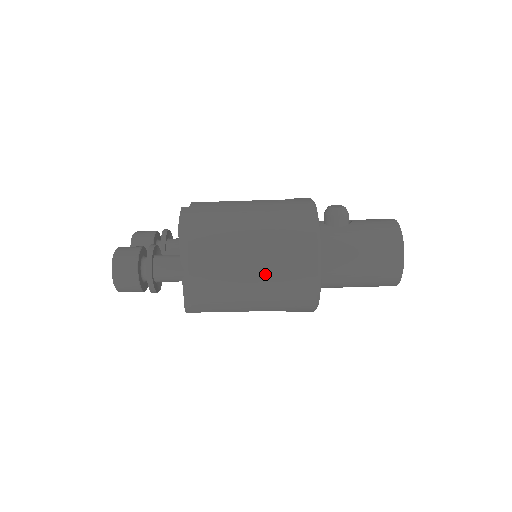
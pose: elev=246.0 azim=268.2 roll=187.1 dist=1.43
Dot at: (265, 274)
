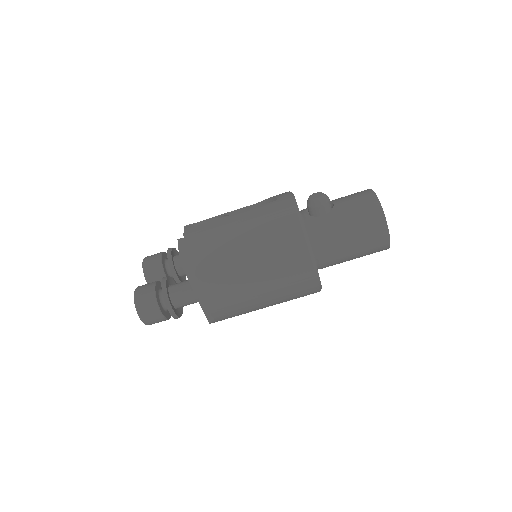
Dot at: (268, 283)
